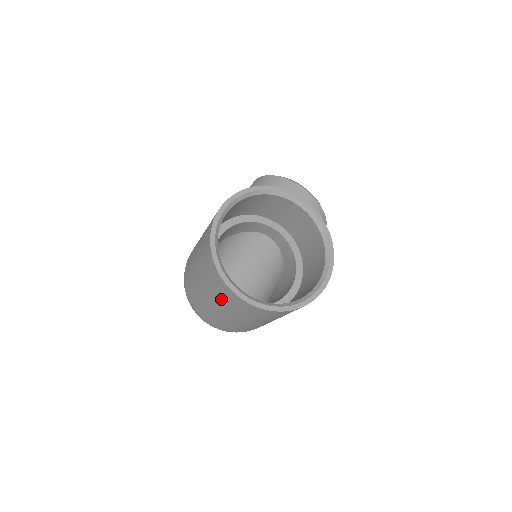
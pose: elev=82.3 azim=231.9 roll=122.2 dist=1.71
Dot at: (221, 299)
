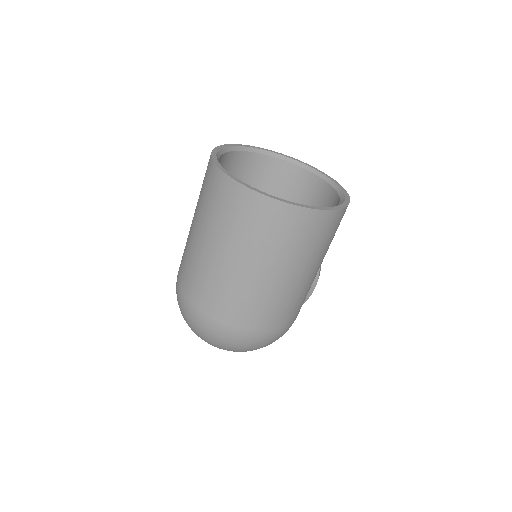
Dot at: (237, 230)
